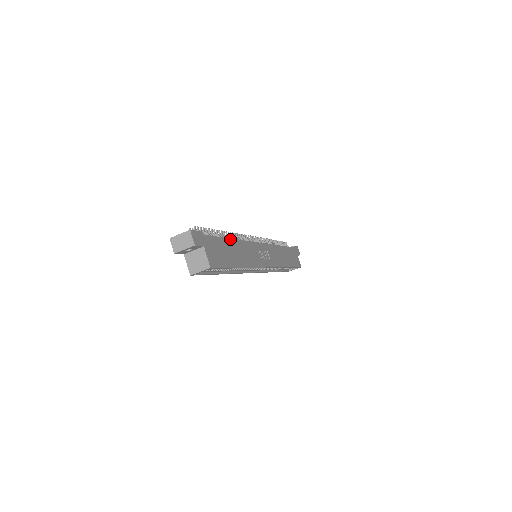
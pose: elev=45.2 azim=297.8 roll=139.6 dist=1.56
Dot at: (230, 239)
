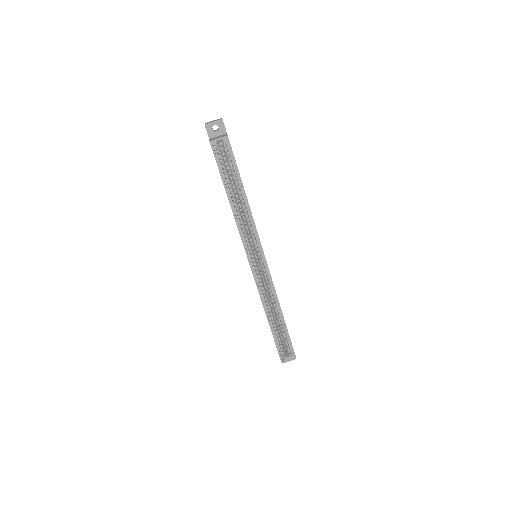
Dot at: occluded
